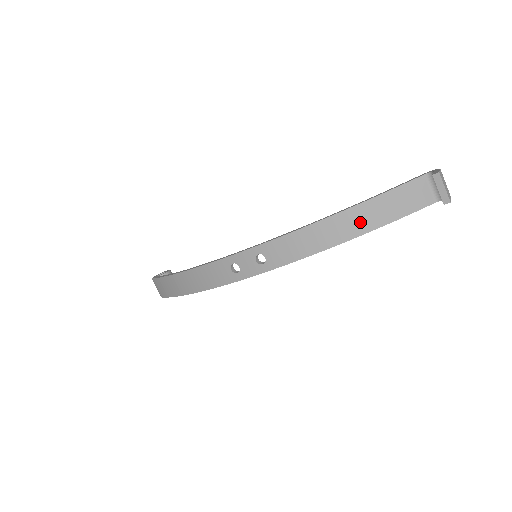
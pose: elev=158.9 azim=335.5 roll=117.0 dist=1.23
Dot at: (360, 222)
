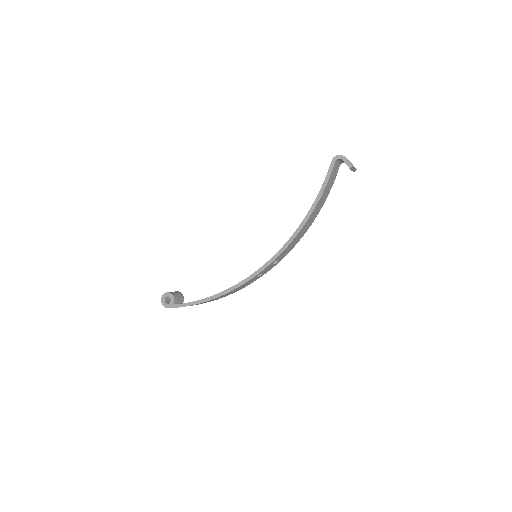
Dot at: (318, 209)
